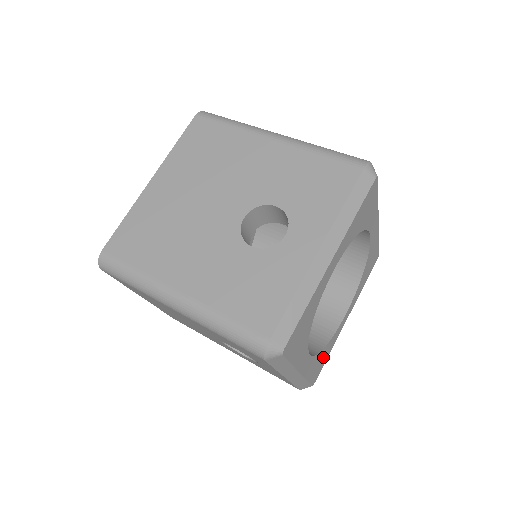
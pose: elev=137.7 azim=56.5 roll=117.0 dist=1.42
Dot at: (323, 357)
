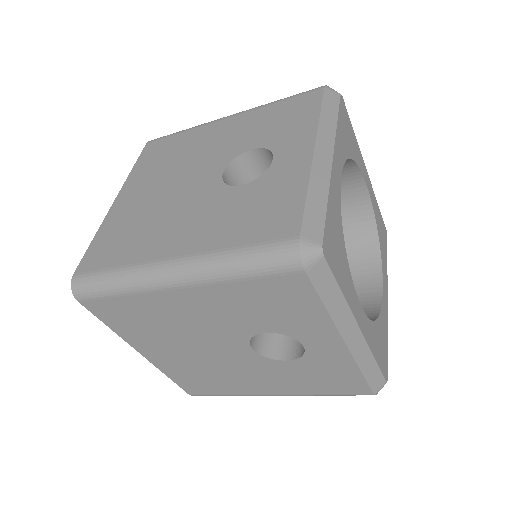
Dot at: (381, 338)
